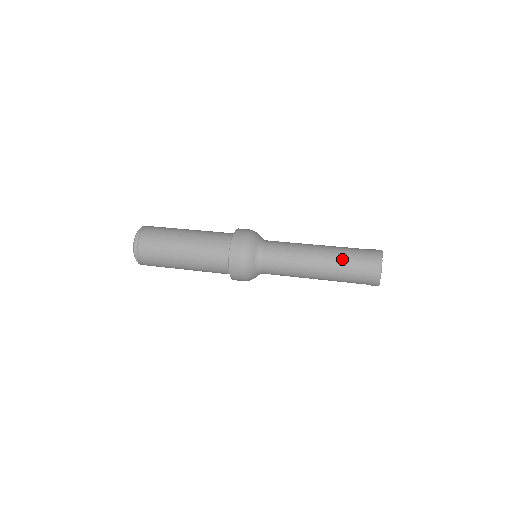
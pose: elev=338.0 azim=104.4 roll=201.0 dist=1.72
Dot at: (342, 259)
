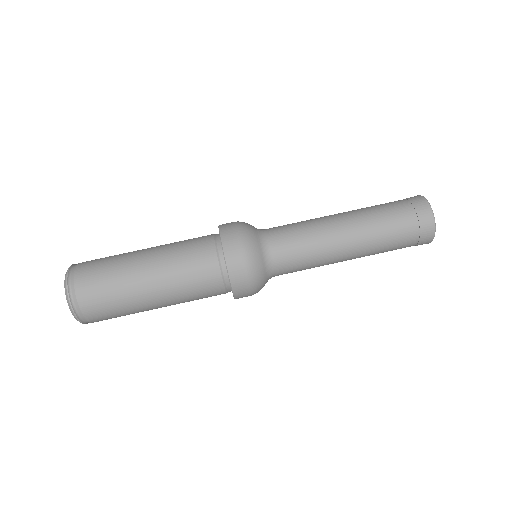
Dot at: (384, 247)
